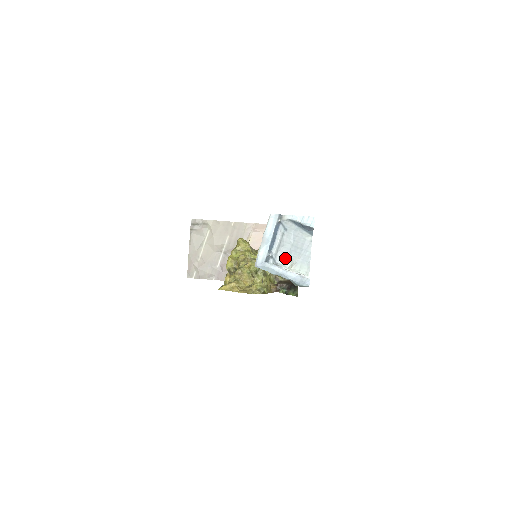
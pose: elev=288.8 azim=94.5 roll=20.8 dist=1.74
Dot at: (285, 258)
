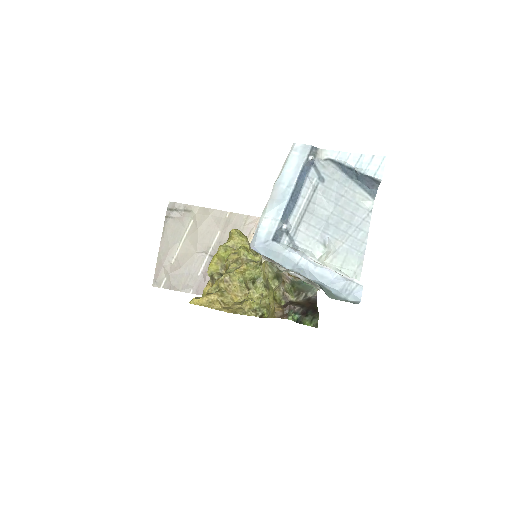
Dot at: (314, 238)
